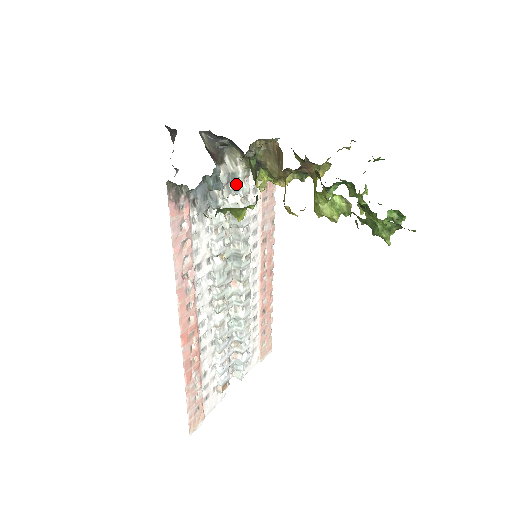
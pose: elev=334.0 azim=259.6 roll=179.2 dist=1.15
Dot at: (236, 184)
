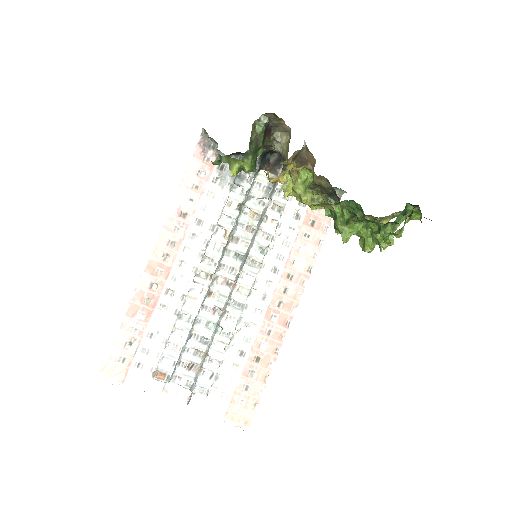
Dot at: (274, 190)
